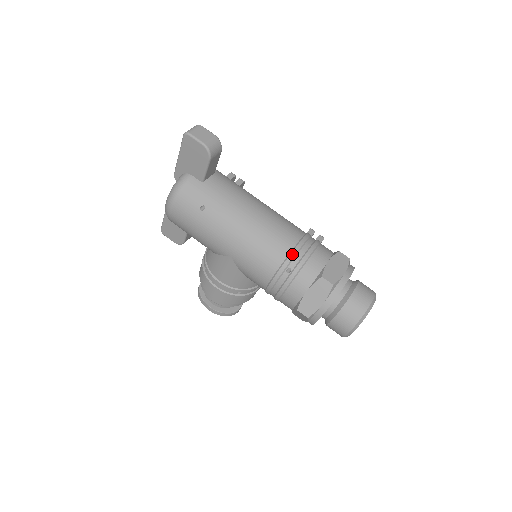
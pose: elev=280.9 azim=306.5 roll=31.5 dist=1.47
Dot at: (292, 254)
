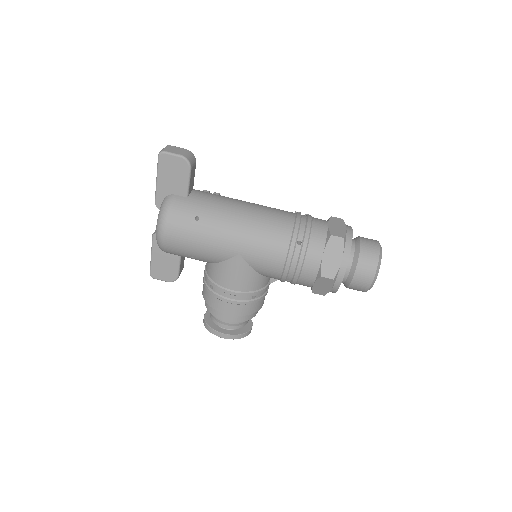
Dot at: (296, 227)
